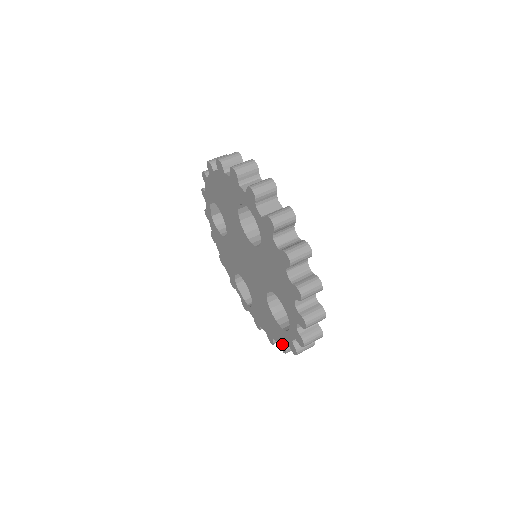
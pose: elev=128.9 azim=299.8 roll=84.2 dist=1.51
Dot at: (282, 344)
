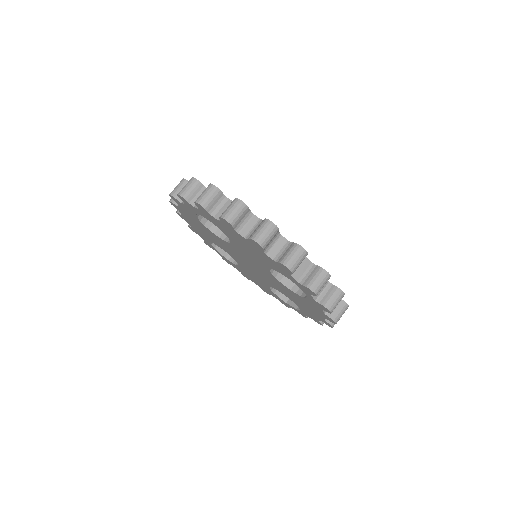
Dot at: (325, 316)
